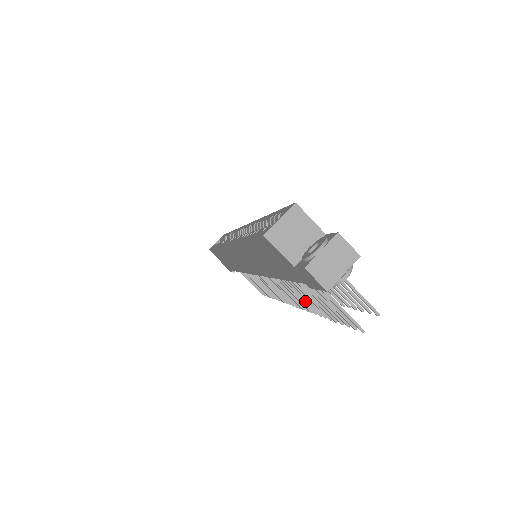
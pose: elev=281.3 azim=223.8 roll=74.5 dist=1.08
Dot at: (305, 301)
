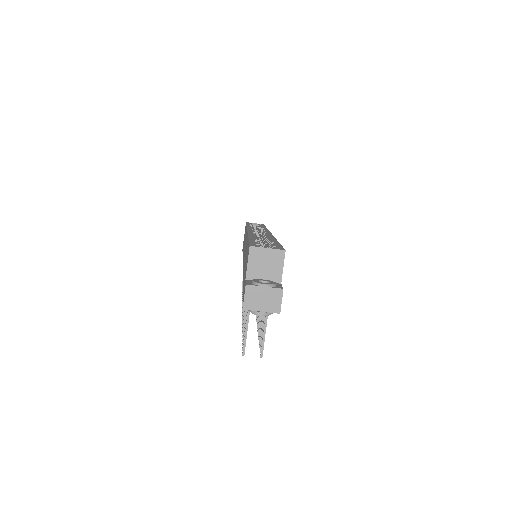
Dot at: occluded
